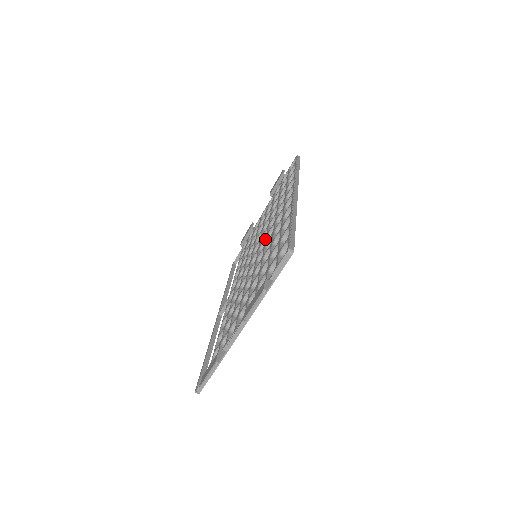
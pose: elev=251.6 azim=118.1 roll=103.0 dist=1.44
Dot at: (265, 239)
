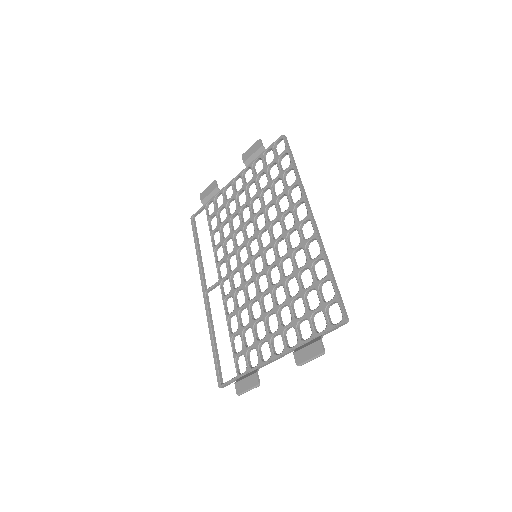
Dot at: (271, 247)
